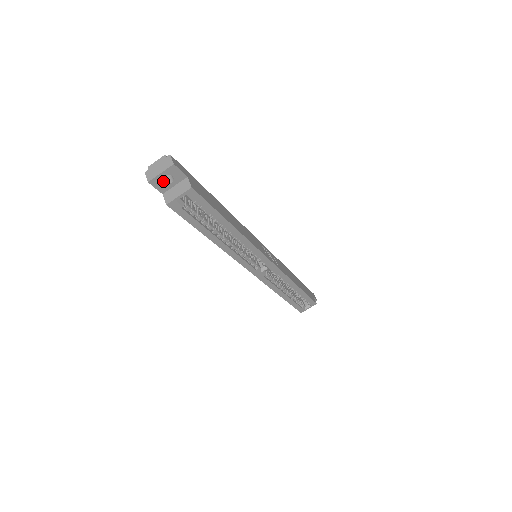
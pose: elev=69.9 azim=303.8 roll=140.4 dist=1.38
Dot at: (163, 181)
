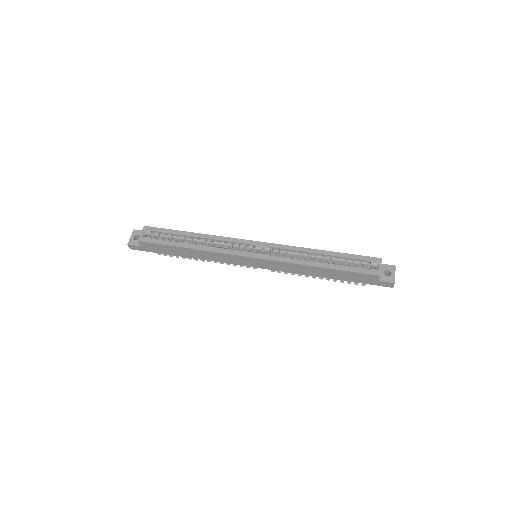
Dot at: (137, 242)
